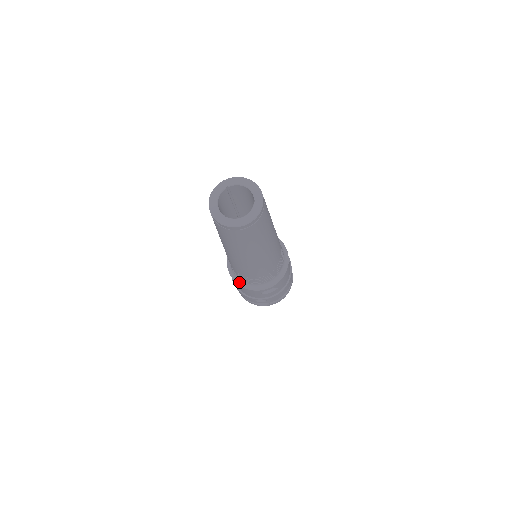
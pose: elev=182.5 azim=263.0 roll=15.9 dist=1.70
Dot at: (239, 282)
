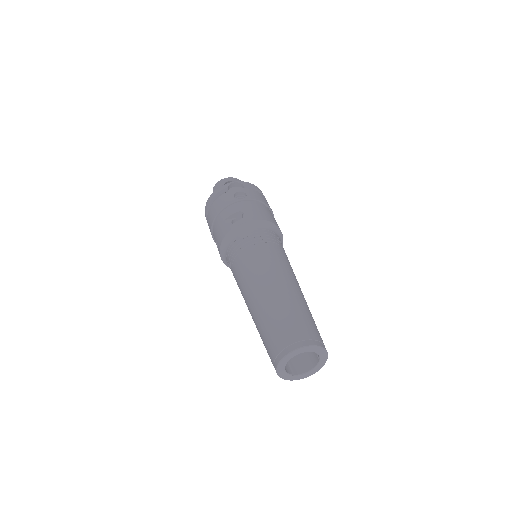
Dot at: occluded
